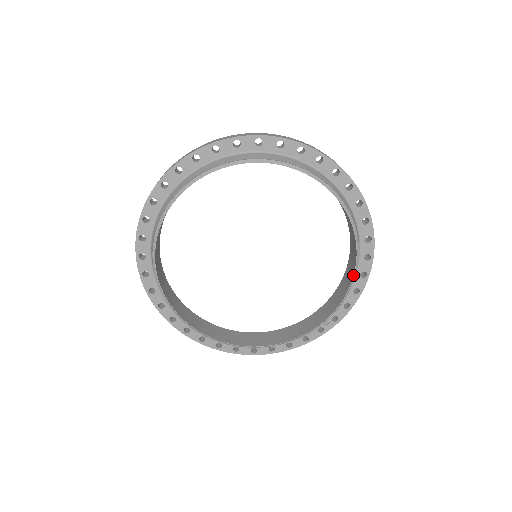
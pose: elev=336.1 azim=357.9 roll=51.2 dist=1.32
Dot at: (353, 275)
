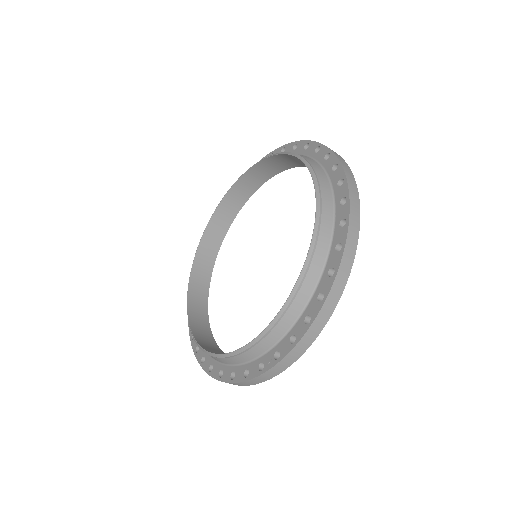
Dot at: (298, 279)
